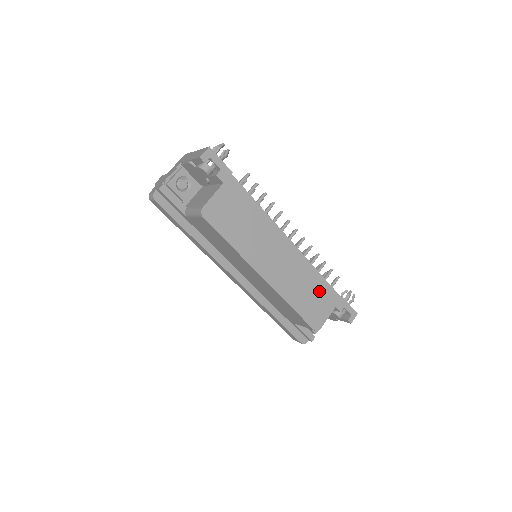
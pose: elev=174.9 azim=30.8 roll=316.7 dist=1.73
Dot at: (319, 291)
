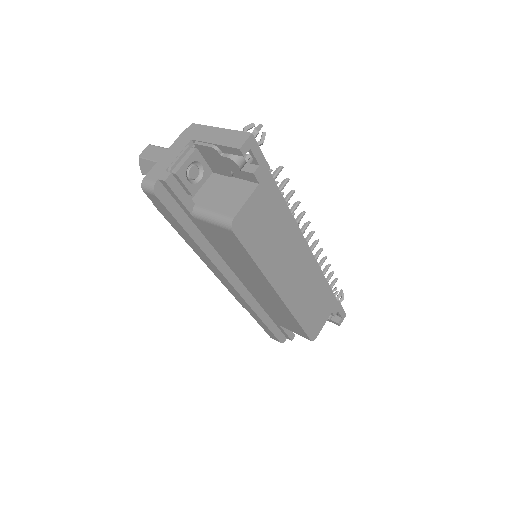
Dot at: (322, 299)
